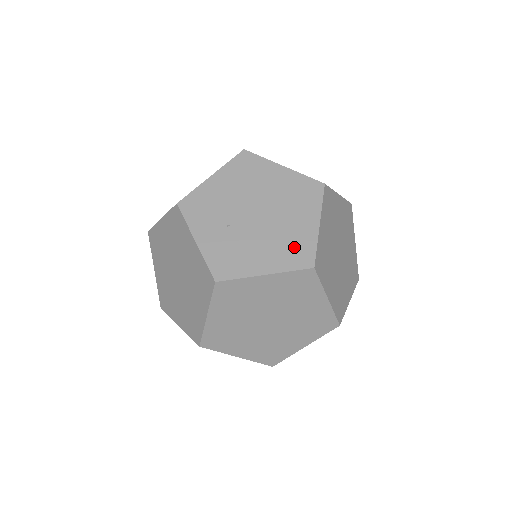
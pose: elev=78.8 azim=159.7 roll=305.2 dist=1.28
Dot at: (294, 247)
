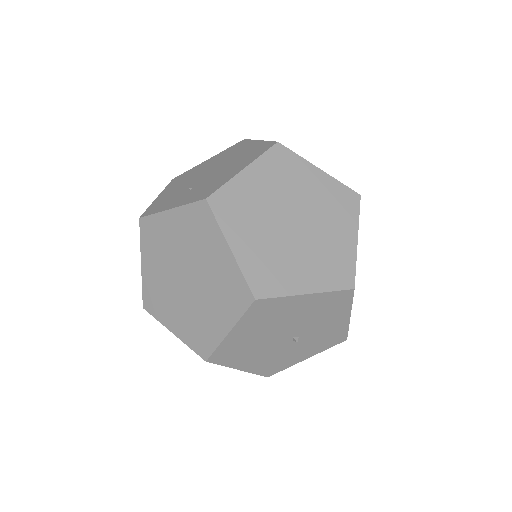
Dot at: (252, 153)
